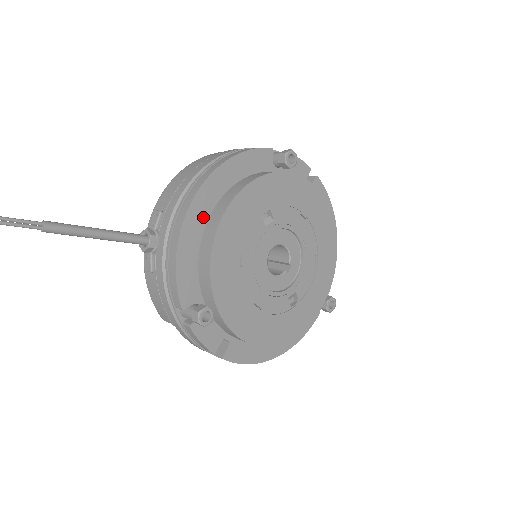
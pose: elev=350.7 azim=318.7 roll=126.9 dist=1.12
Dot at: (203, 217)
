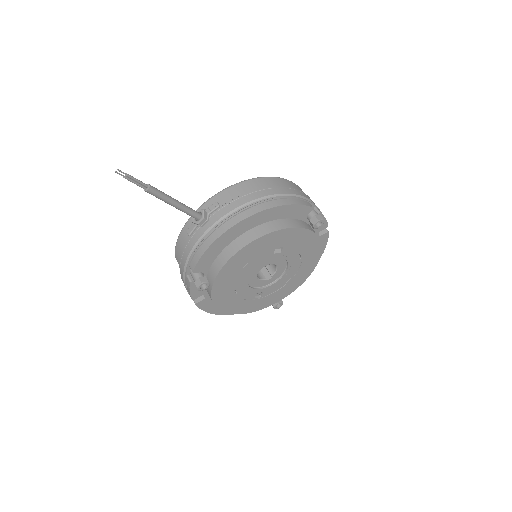
Dot at: (242, 231)
